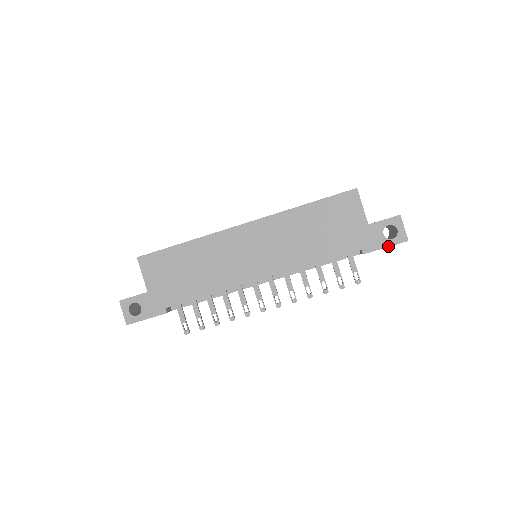
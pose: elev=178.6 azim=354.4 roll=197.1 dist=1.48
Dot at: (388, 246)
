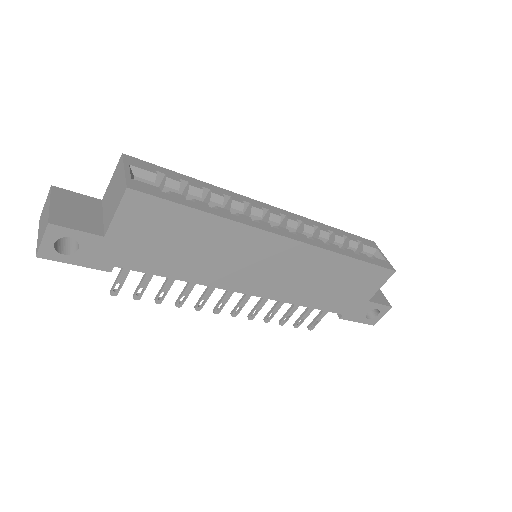
Dot at: (360, 322)
